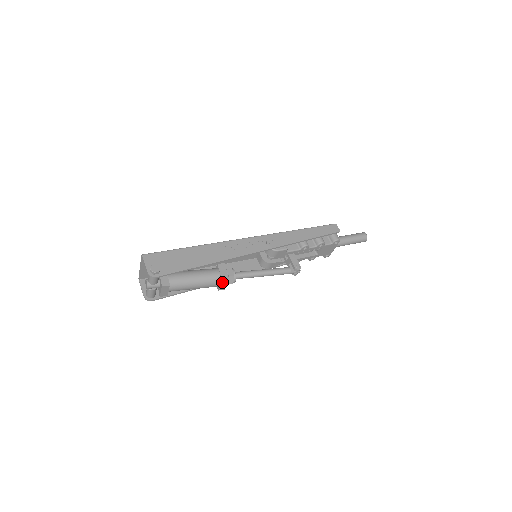
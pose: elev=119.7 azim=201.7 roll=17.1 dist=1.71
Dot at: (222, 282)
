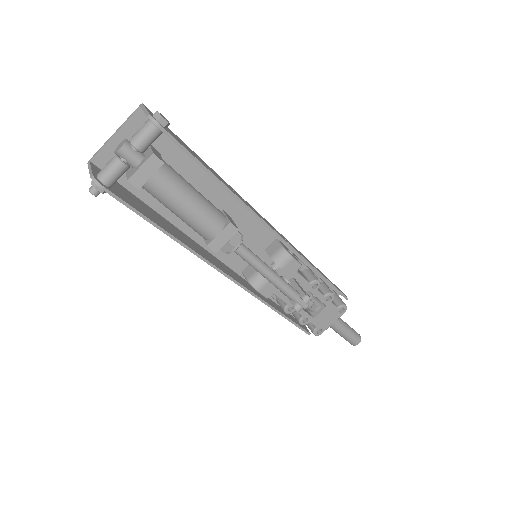
Dot at: (227, 228)
